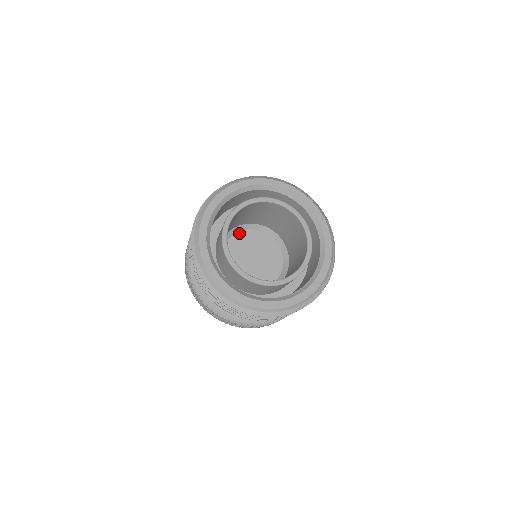
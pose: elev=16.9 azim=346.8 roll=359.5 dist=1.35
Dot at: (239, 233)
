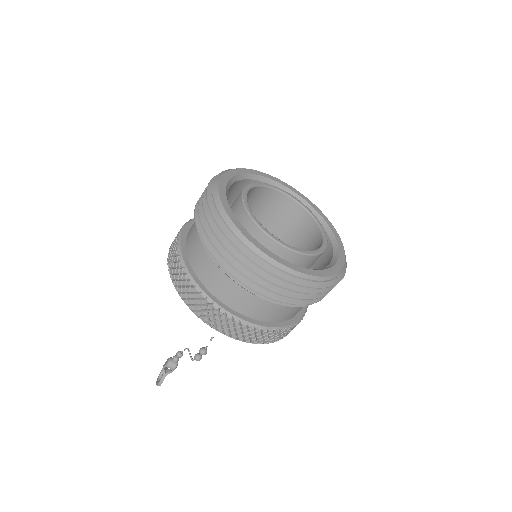
Dot at: occluded
